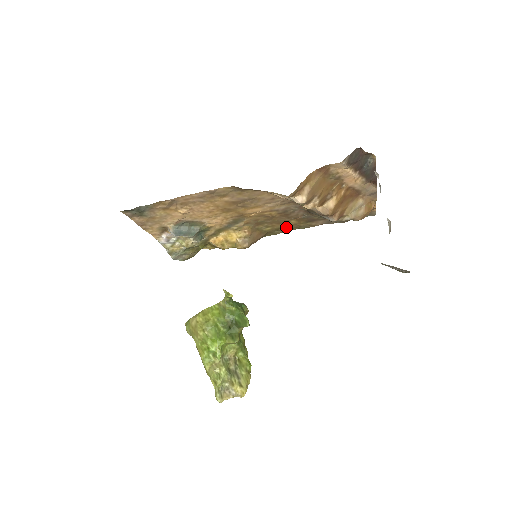
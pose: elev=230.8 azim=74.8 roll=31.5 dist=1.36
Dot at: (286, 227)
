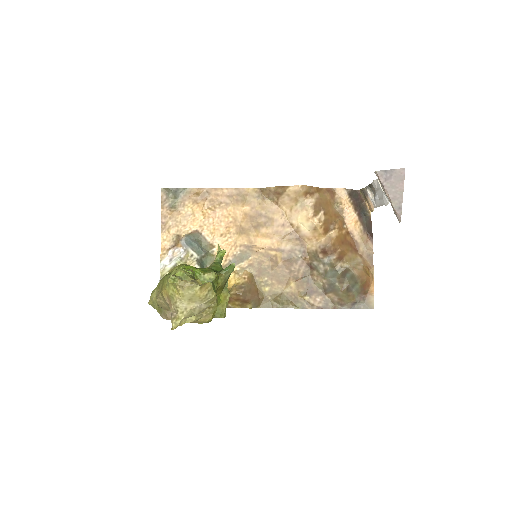
Dot at: (284, 295)
